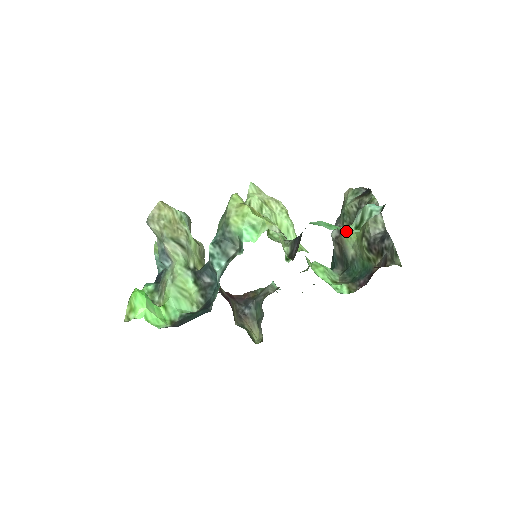
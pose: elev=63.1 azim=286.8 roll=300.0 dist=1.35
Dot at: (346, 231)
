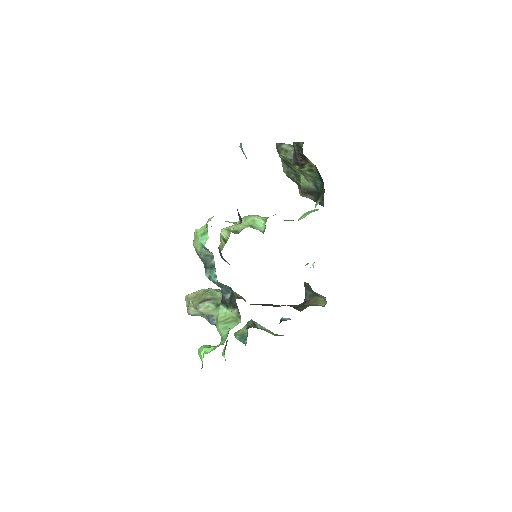
Dot at: (299, 181)
